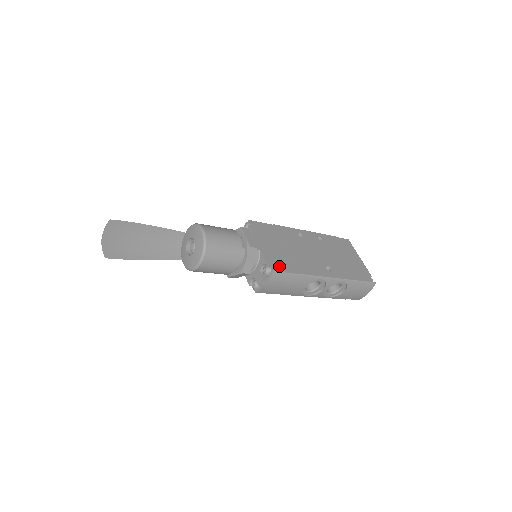
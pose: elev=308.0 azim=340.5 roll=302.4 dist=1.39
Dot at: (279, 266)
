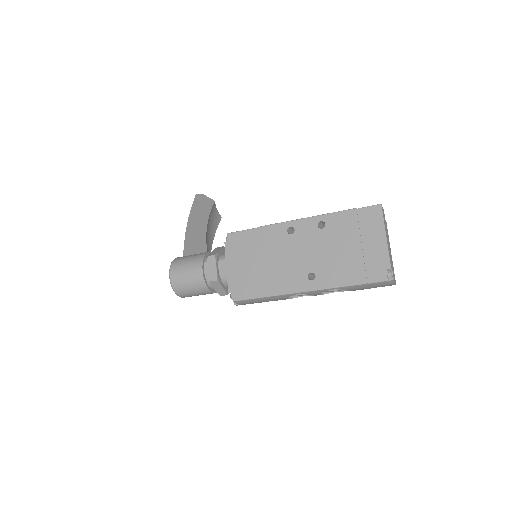
Dot at: (242, 292)
